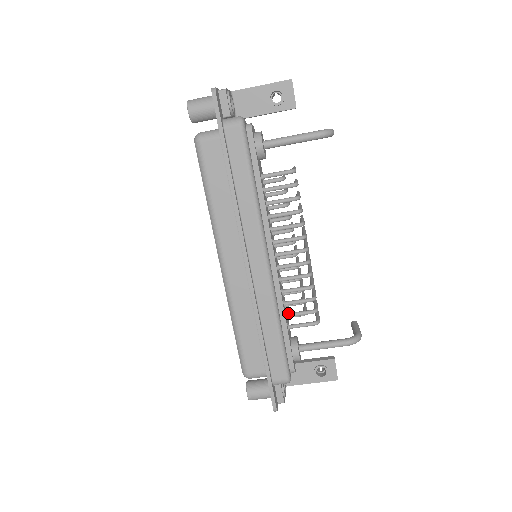
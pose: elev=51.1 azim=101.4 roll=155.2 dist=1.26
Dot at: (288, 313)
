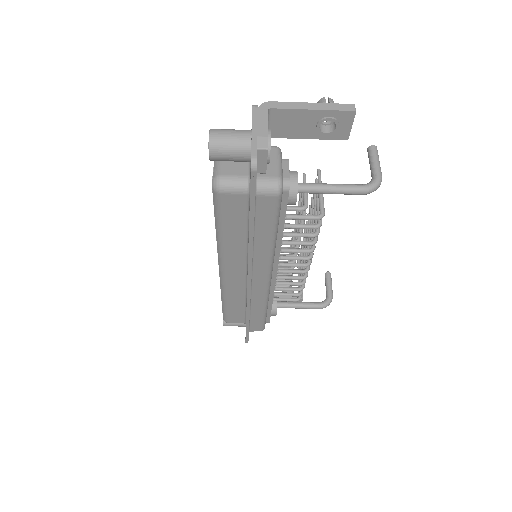
Dot at: (275, 294)
